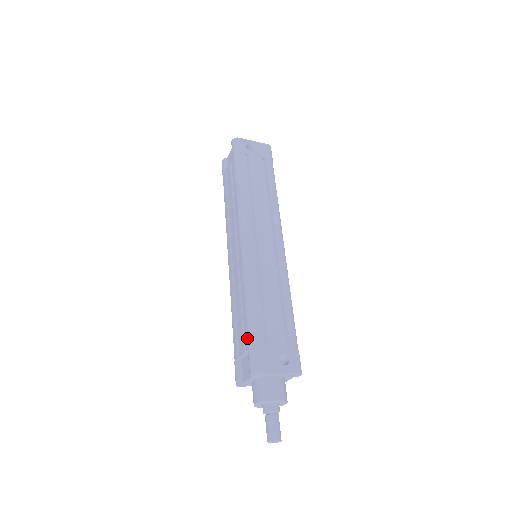
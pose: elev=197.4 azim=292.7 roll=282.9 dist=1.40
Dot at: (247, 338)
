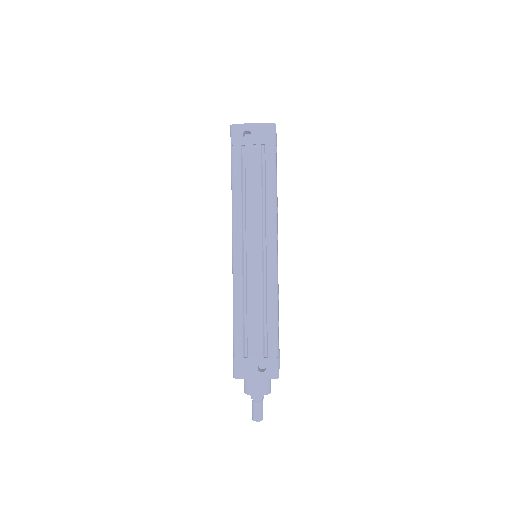
Dot at: (233, 346)
